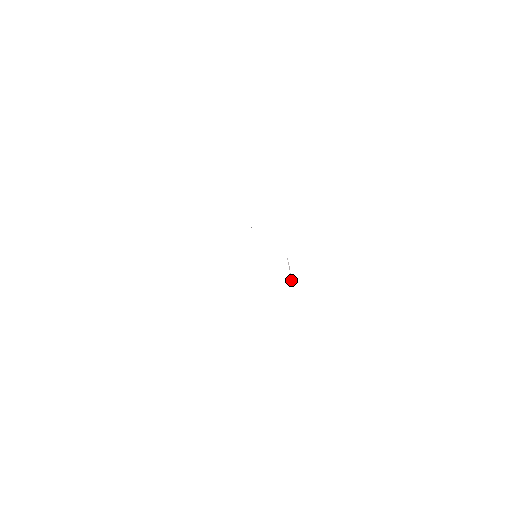
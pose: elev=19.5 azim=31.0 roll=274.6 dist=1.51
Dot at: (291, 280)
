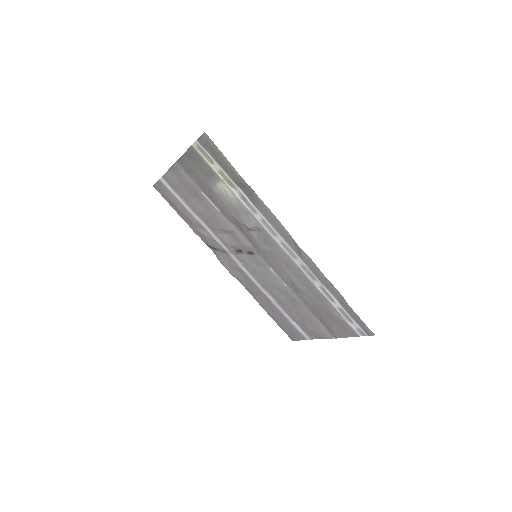
Dot at: (302, 305)
